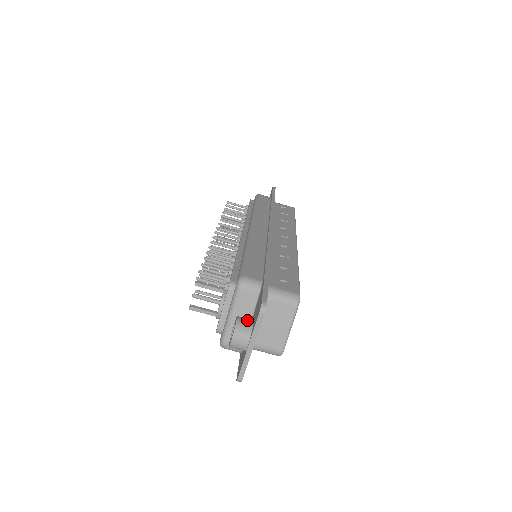
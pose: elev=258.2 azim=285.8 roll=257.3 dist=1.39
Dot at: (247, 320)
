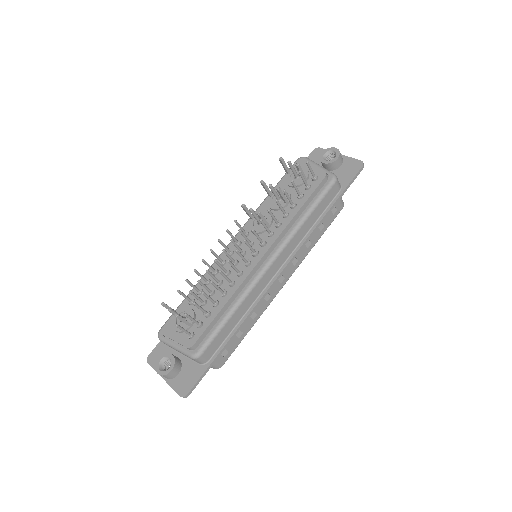
Dot at: (177, 372)
